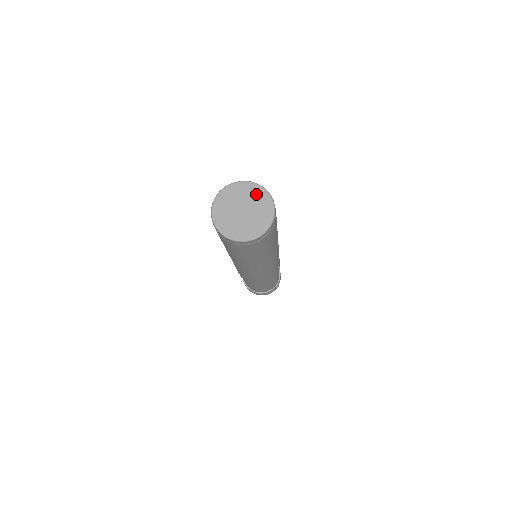
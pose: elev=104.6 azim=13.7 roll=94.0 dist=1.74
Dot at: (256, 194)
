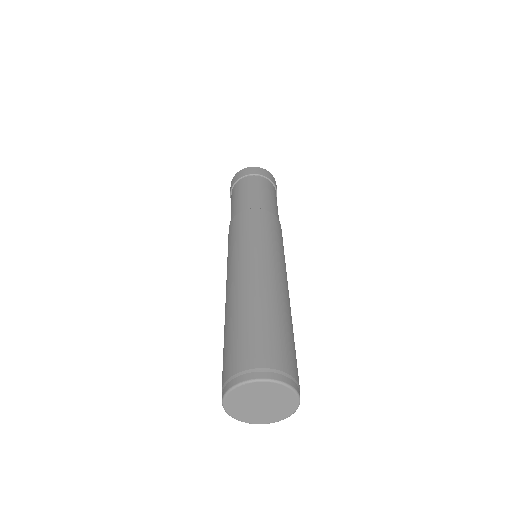
Dot at: (265, 389)
